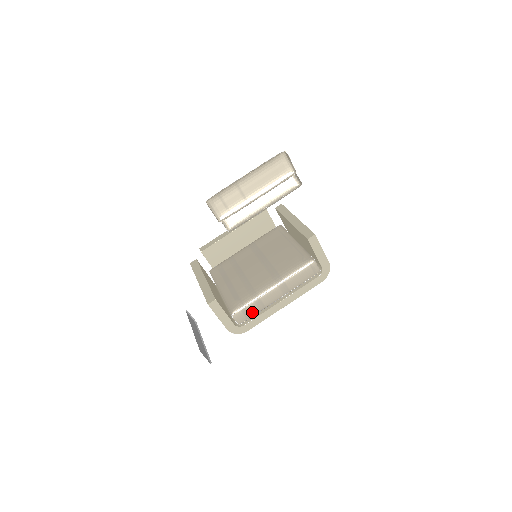
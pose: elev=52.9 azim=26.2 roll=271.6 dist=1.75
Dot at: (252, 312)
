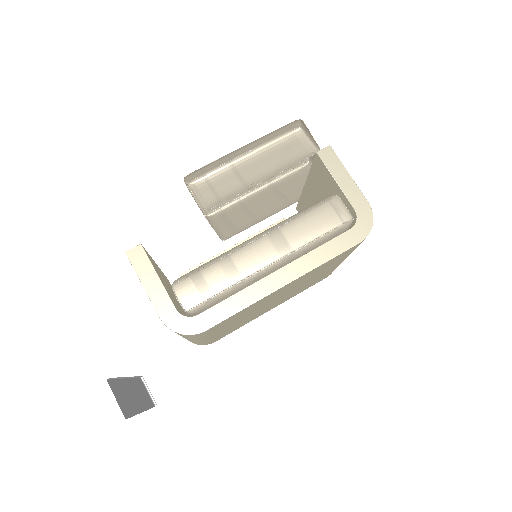
Dot at: (214, 285)
